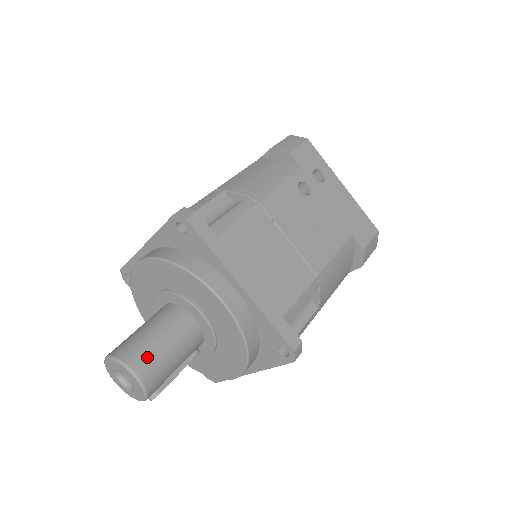
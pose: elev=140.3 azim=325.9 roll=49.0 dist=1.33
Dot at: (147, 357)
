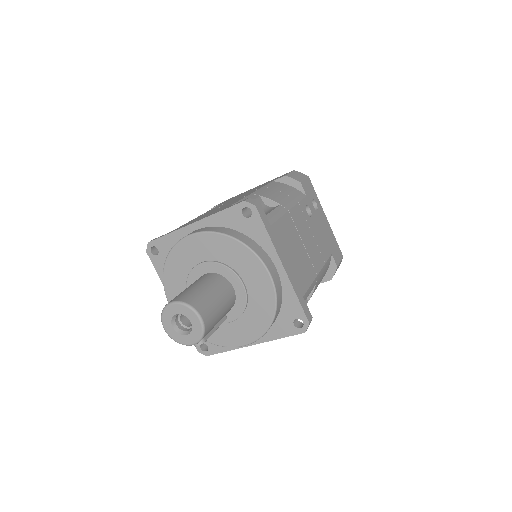
Dot at: (208, 307)
